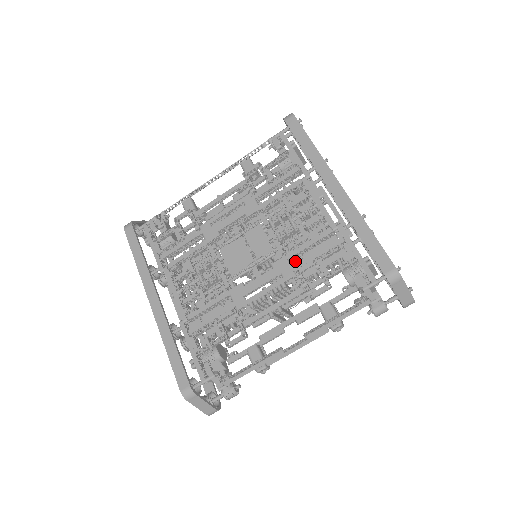
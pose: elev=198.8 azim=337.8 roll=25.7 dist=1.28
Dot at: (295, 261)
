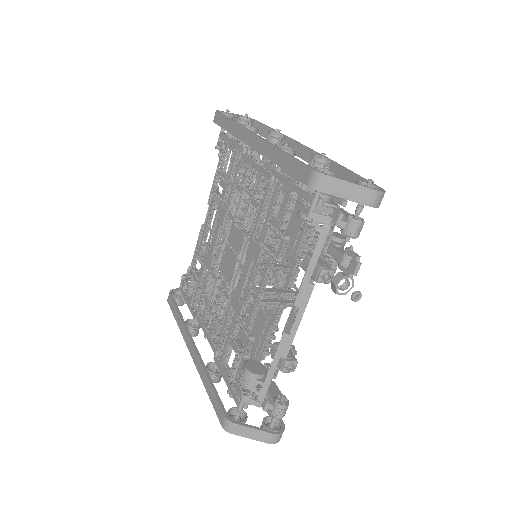
Dot at: occluded
